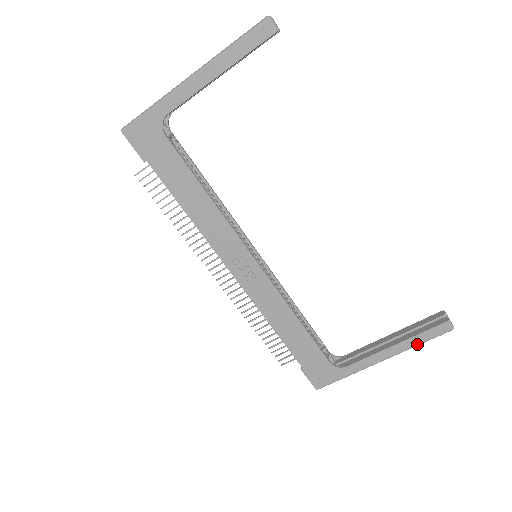
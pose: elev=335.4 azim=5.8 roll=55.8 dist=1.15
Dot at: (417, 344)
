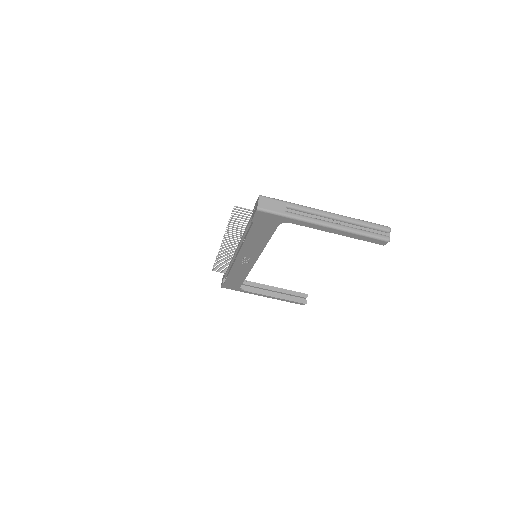
Dot at: occluded
